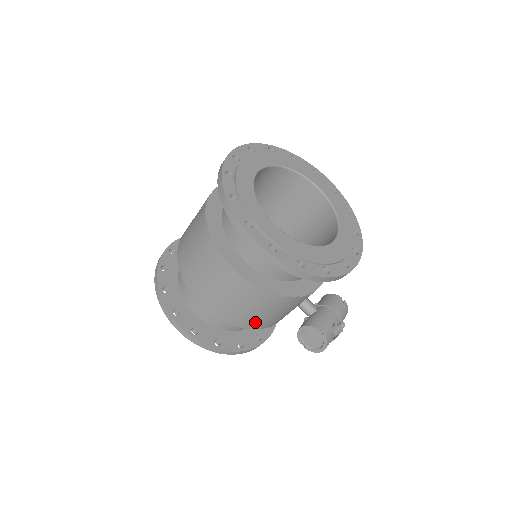
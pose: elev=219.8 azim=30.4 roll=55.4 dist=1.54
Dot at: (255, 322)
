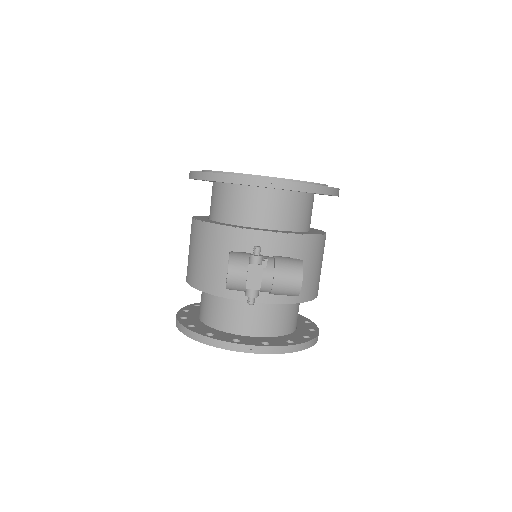
Dot at: (205, 277)
